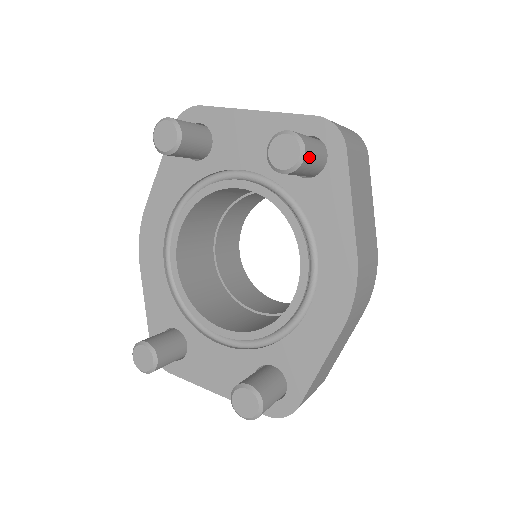
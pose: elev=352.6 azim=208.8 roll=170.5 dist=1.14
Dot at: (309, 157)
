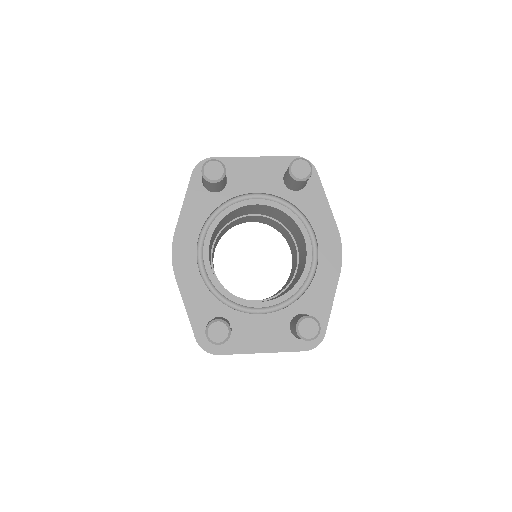
Dot at: occluded
